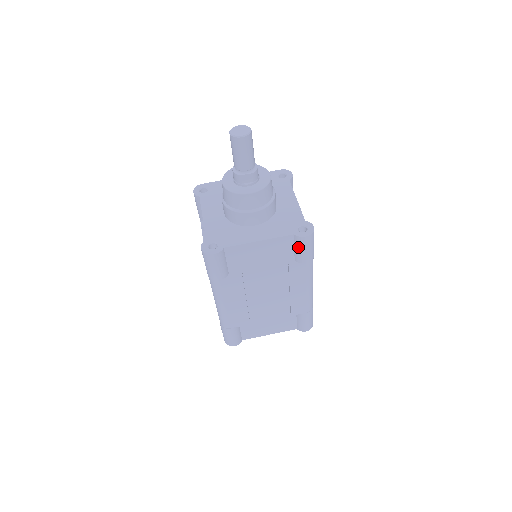
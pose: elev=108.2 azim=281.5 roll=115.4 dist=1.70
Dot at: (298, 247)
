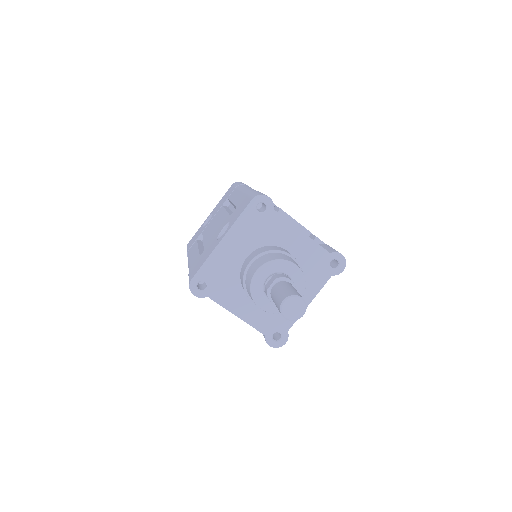
Dot at: occluded
